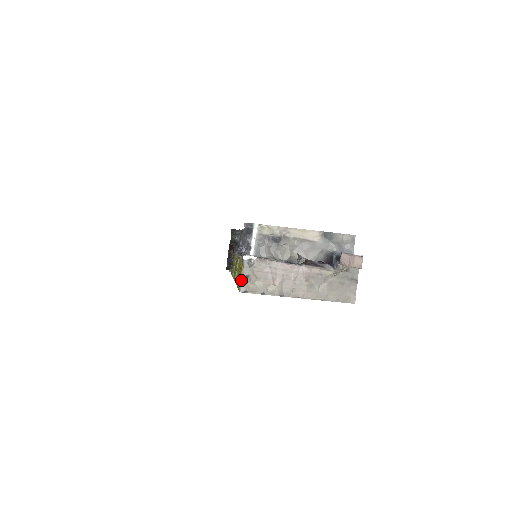
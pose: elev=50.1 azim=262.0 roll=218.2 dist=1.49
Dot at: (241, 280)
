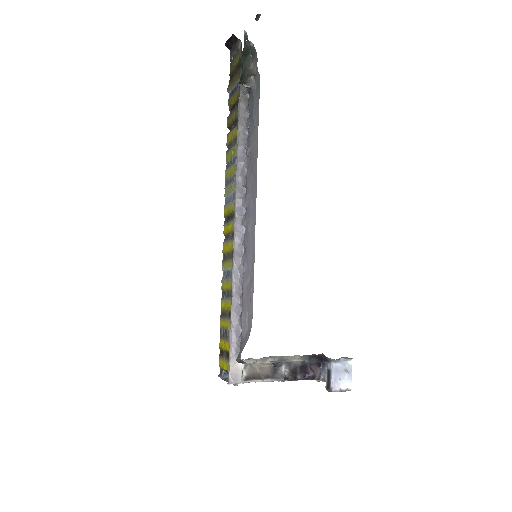
Dot at: (222, 379)
